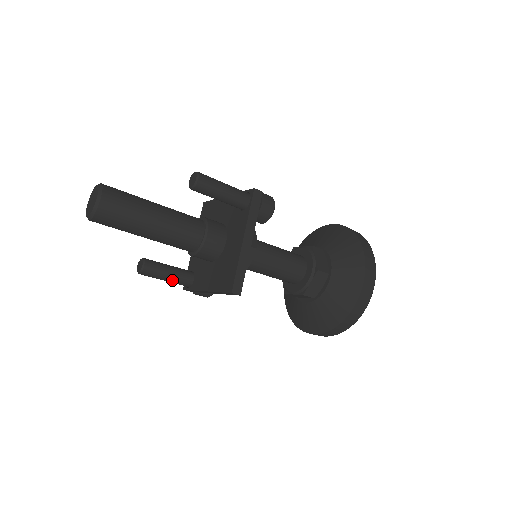
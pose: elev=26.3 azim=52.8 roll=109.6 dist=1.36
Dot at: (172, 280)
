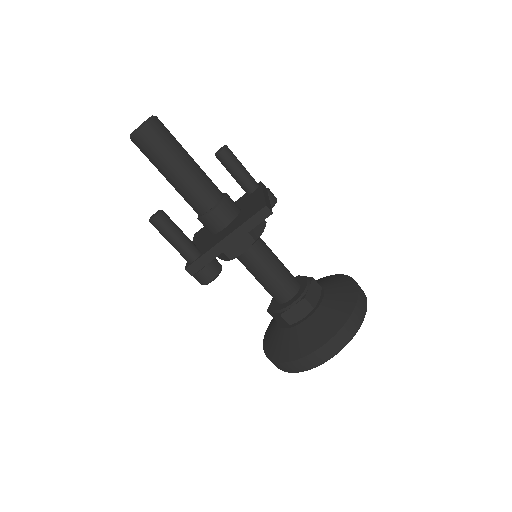
Dot at: (183, 240)
